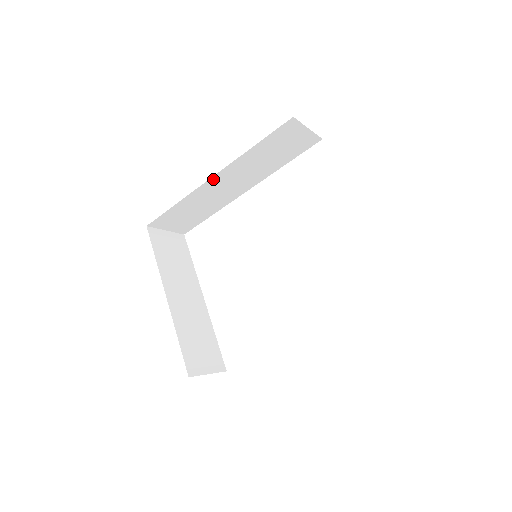
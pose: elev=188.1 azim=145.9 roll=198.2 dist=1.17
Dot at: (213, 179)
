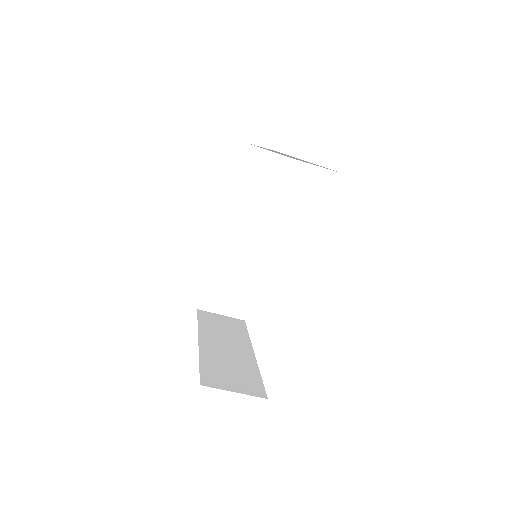
Dot at: (224, 233)
